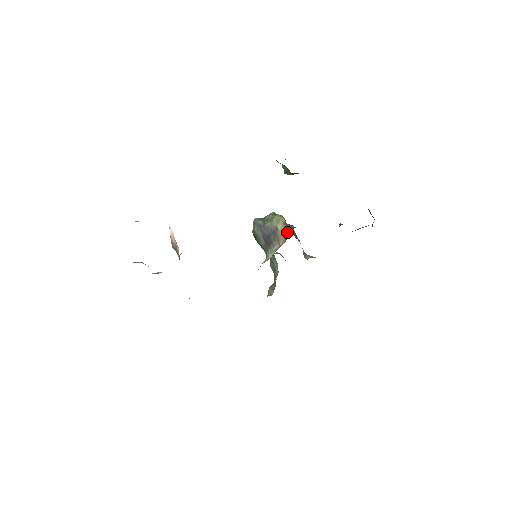
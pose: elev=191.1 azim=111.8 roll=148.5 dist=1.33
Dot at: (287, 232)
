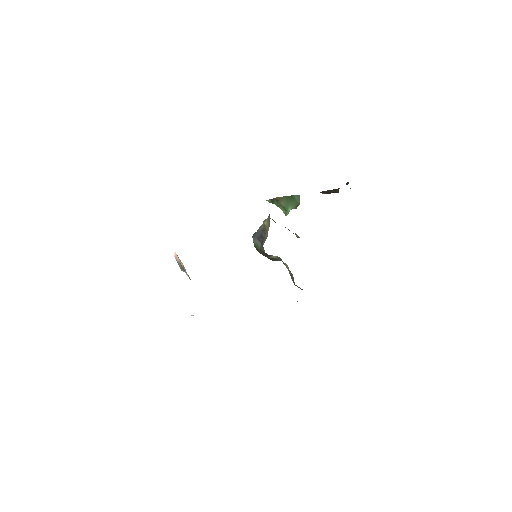
Dot at: (269, 219)
